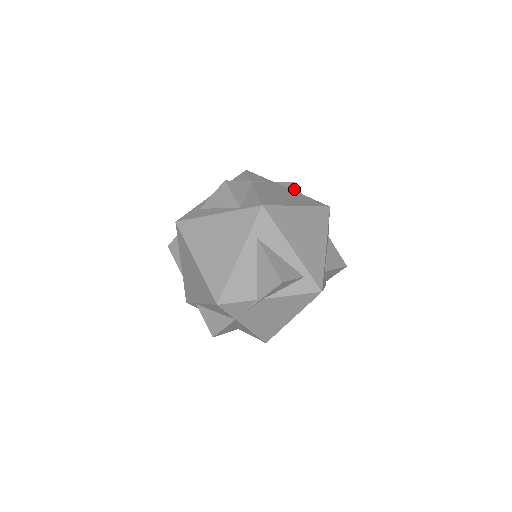
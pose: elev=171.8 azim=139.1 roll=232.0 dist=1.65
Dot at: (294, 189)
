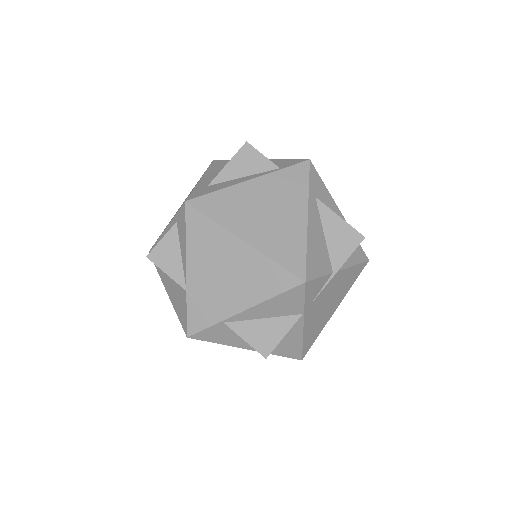
Dot at: occluded
